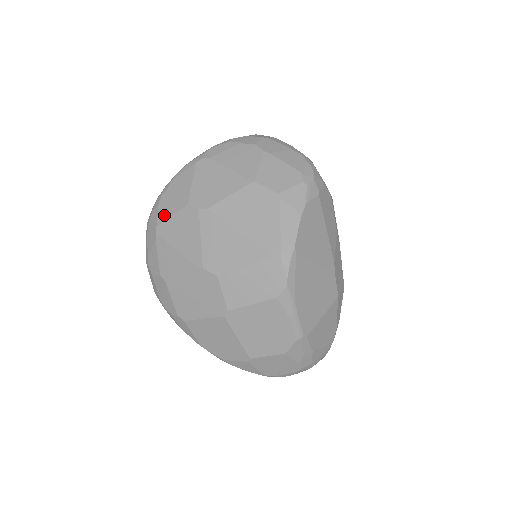
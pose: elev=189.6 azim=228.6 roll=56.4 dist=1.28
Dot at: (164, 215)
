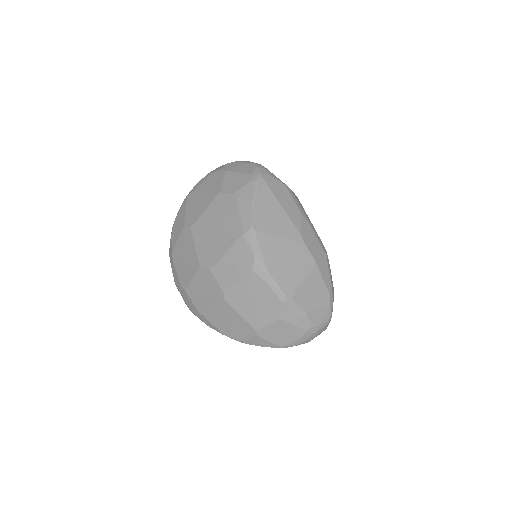
Dot at: (174, 242)
